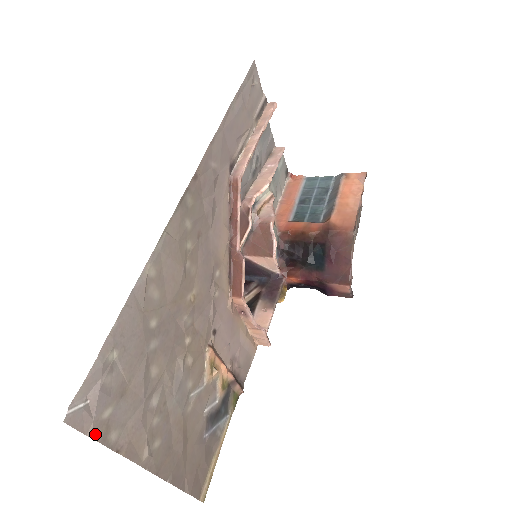
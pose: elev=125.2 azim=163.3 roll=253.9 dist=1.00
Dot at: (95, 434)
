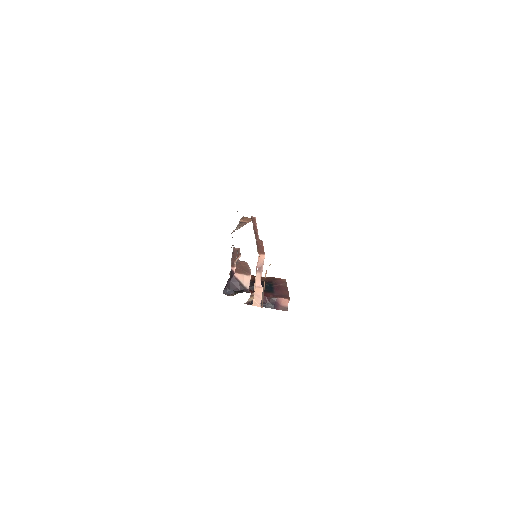
Dot at: occluded
